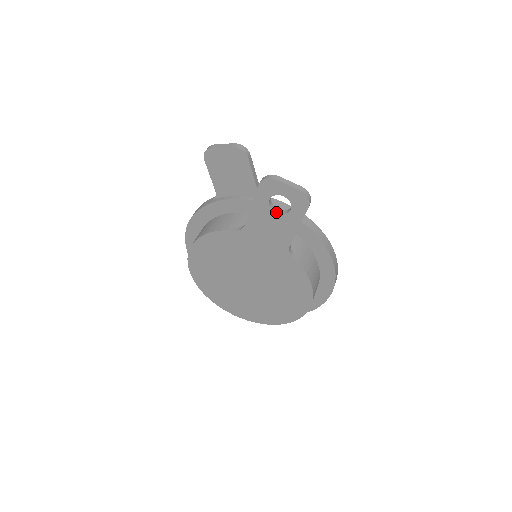
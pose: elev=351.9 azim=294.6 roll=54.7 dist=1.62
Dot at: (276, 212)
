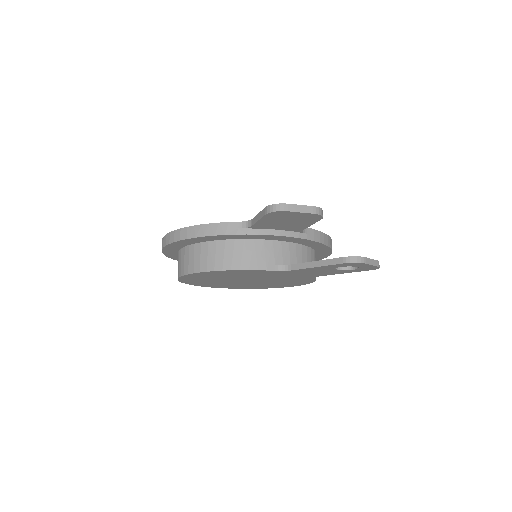
Dot at: (337, 269)
